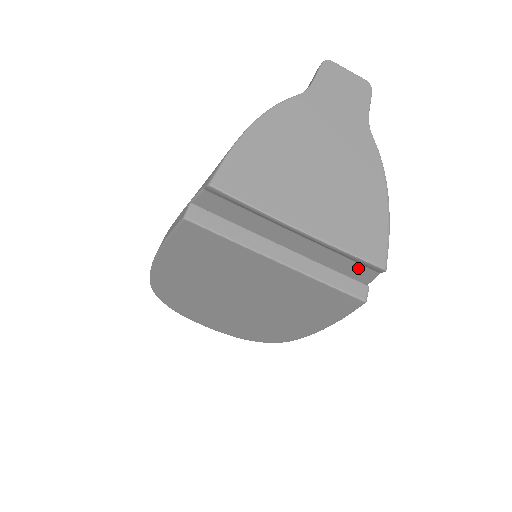
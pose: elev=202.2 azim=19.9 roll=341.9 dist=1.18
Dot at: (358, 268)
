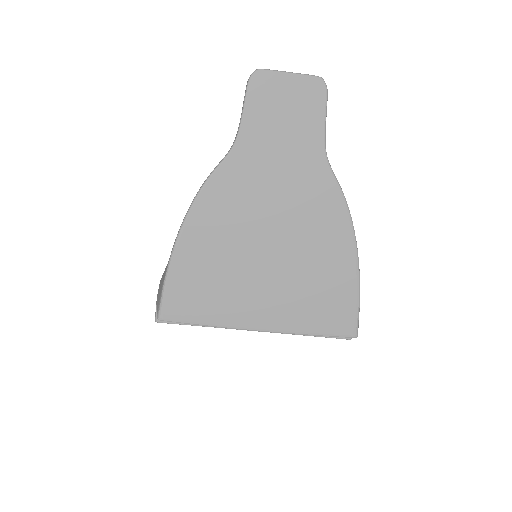
Dot at: occluded
